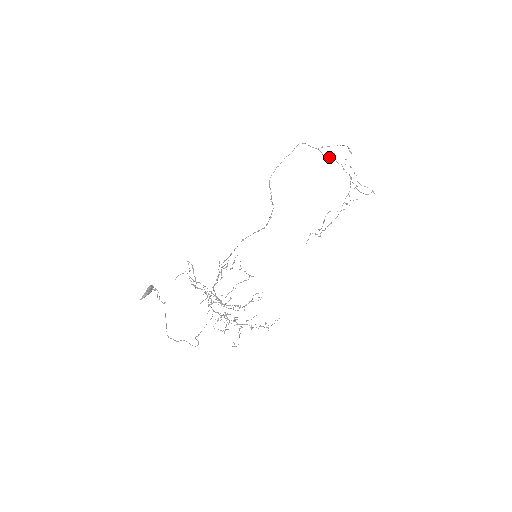
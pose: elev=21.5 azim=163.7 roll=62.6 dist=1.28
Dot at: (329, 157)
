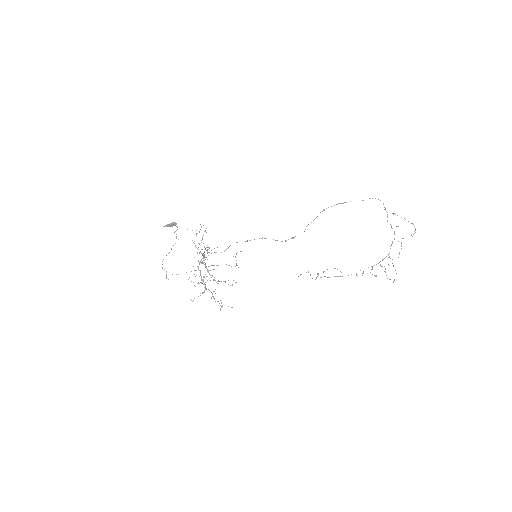
Dot at: occluded
